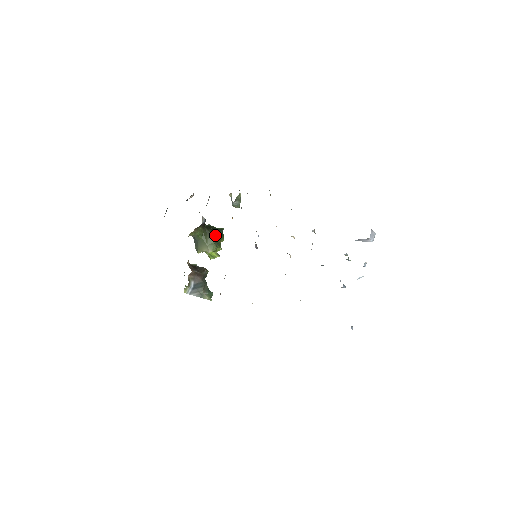
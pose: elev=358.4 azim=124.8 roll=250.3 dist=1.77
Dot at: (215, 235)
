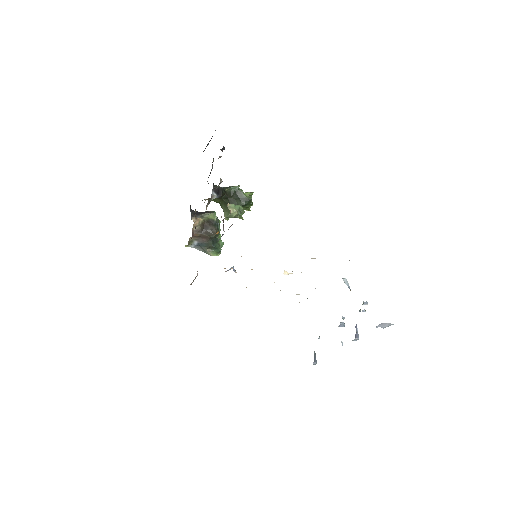
Dot at: occluded
